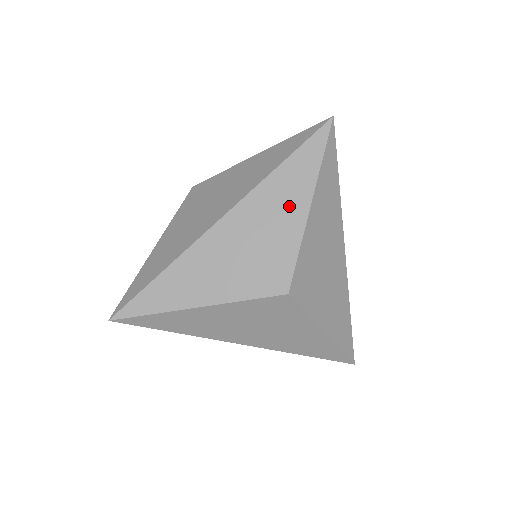
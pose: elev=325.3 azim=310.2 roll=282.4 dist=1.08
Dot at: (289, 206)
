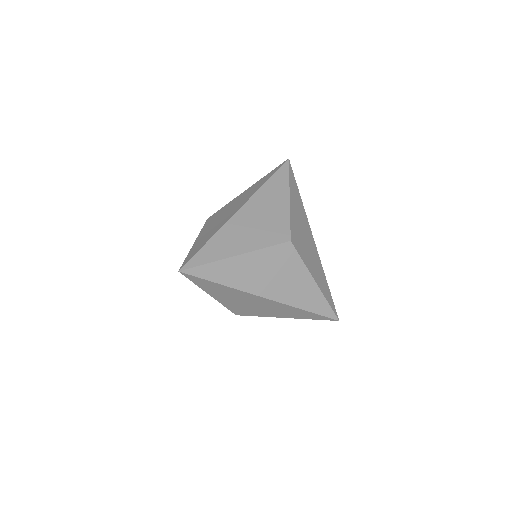
Dot at: (278, 199)
